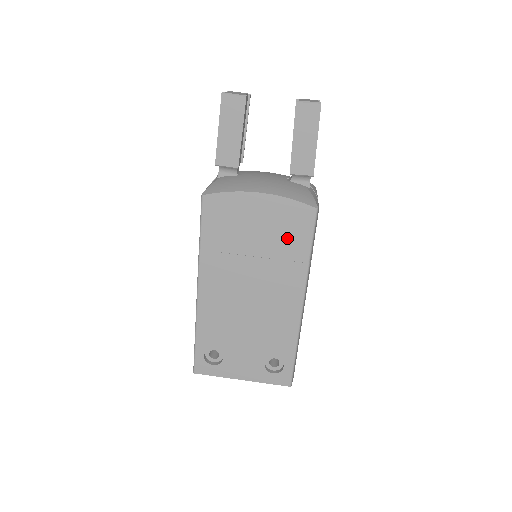
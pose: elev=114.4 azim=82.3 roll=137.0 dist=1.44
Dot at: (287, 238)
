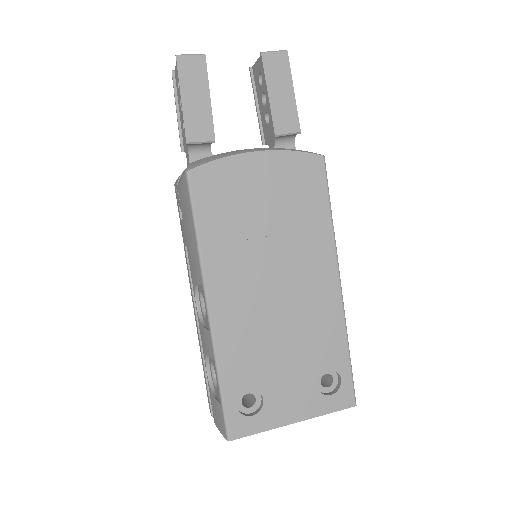
Dot at: (301, 201)
